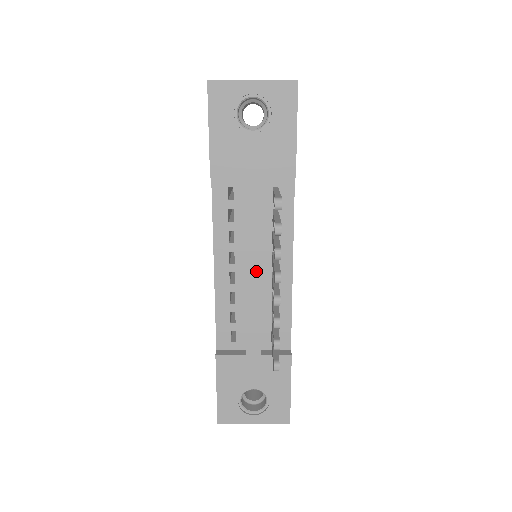
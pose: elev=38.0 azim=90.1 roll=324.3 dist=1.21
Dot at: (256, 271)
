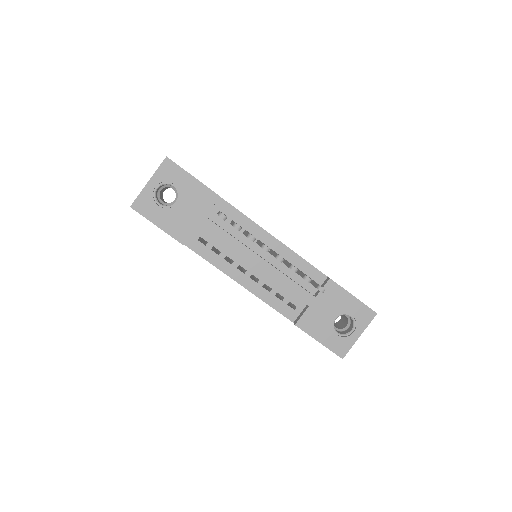
Dot at: (259, 260)
